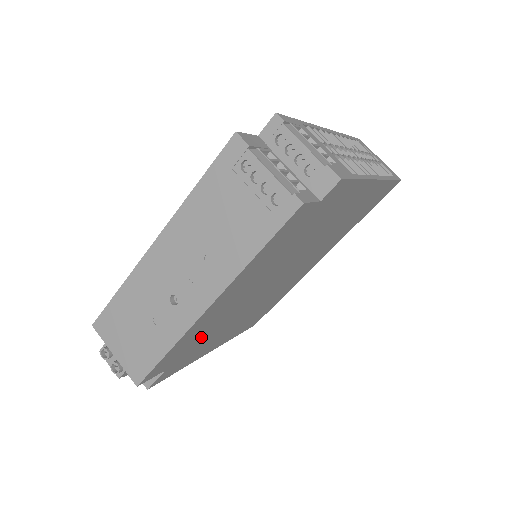
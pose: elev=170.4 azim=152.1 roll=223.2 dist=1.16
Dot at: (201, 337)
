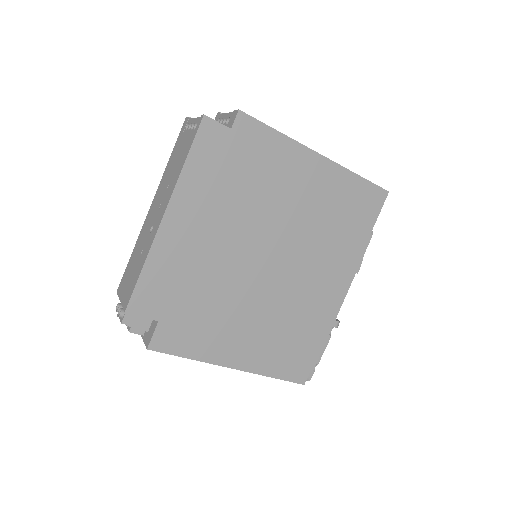
Dot at: (187, 288)
